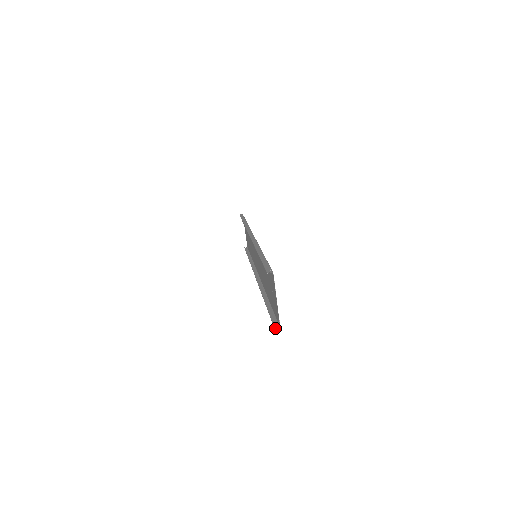
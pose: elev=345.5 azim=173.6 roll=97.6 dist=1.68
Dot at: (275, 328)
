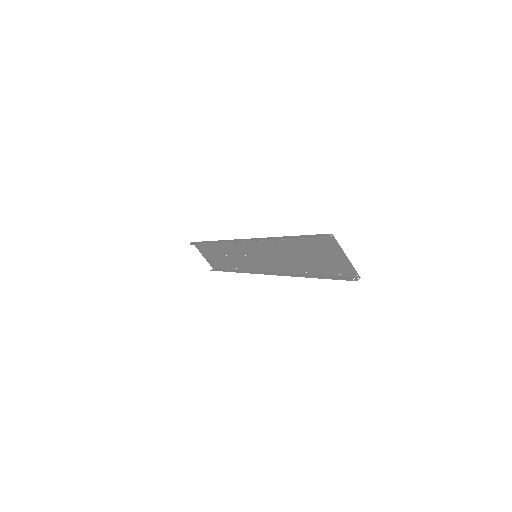
Dot at: (357, 280)
